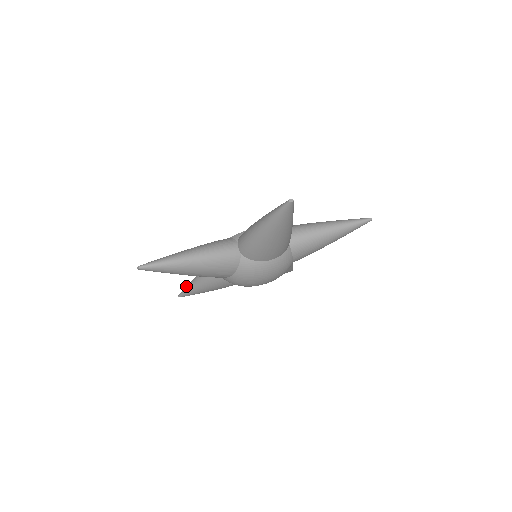
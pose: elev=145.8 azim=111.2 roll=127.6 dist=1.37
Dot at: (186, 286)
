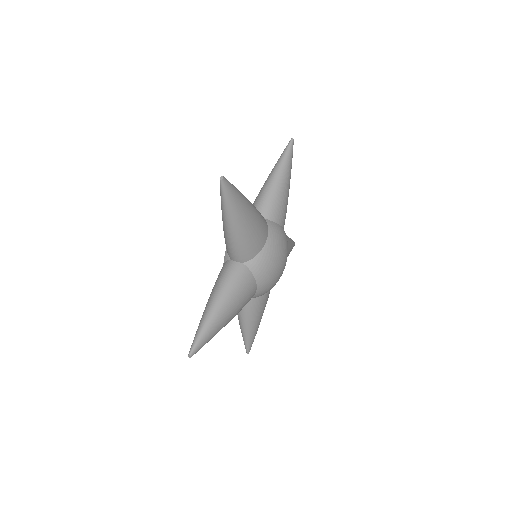
Dot at: (198, 327)
